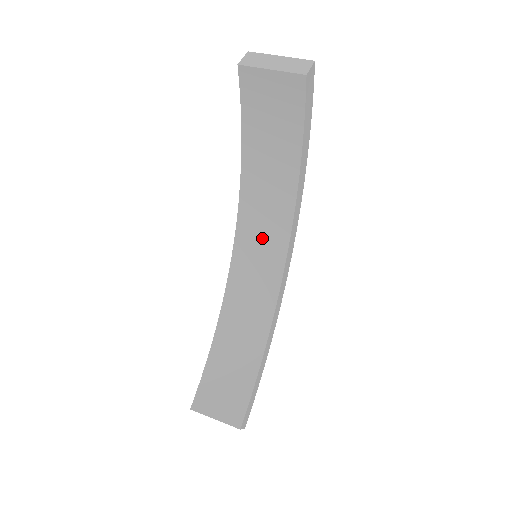
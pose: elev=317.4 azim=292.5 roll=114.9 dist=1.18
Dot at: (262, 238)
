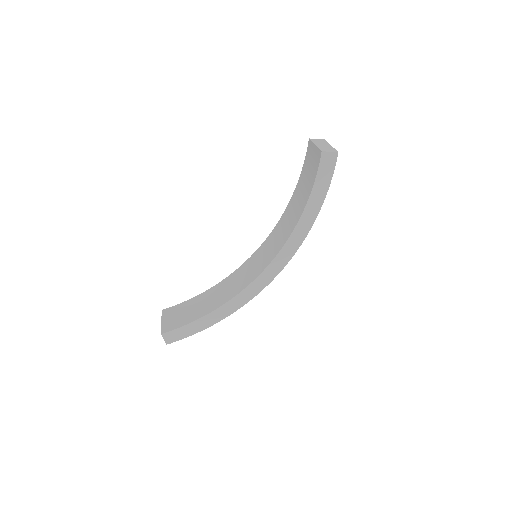
Dot at: (268, 251)
